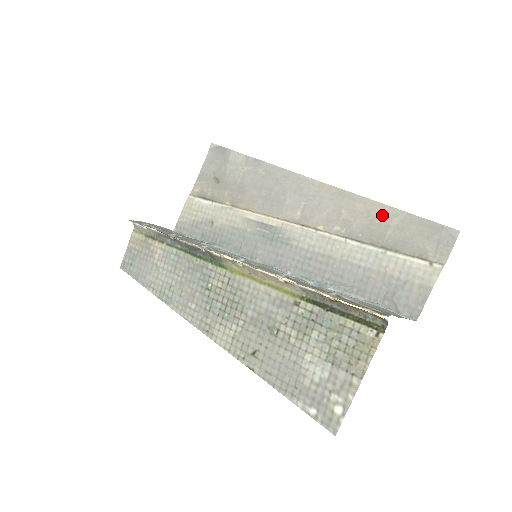
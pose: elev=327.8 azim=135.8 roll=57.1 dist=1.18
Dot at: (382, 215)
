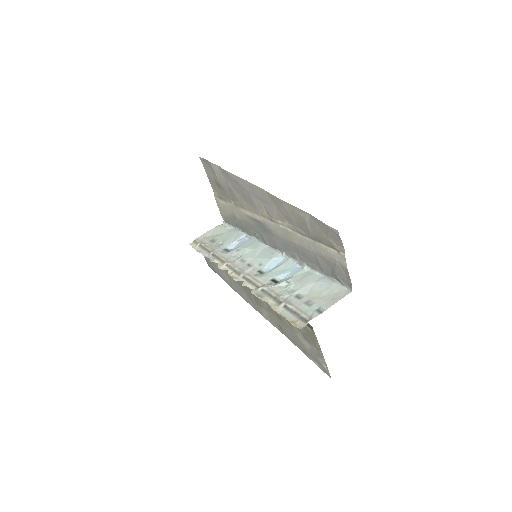
Dot at: (299, 215)
